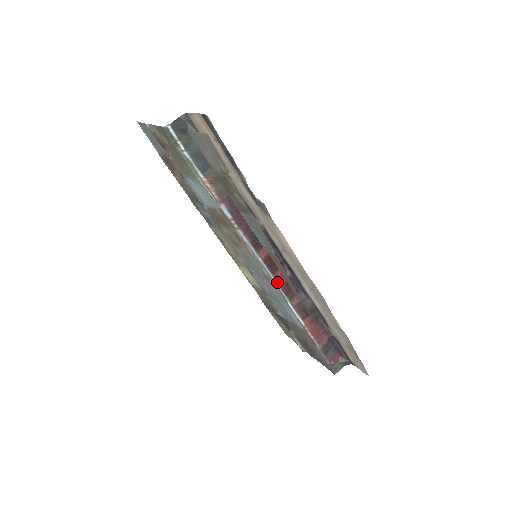
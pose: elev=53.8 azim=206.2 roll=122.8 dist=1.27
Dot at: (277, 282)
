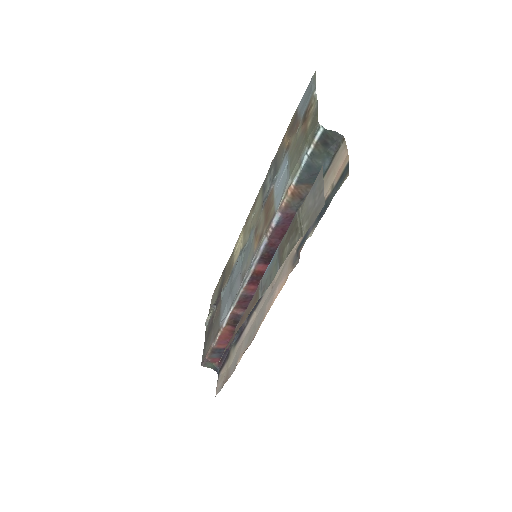
Dot at: (244, 290)
